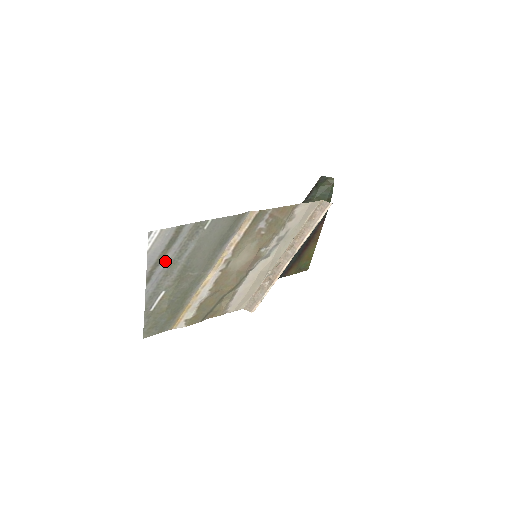
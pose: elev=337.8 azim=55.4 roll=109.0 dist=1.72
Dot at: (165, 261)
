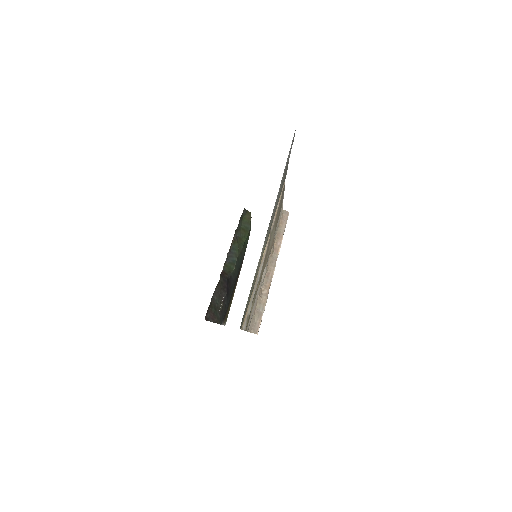
Dot at: occluded
